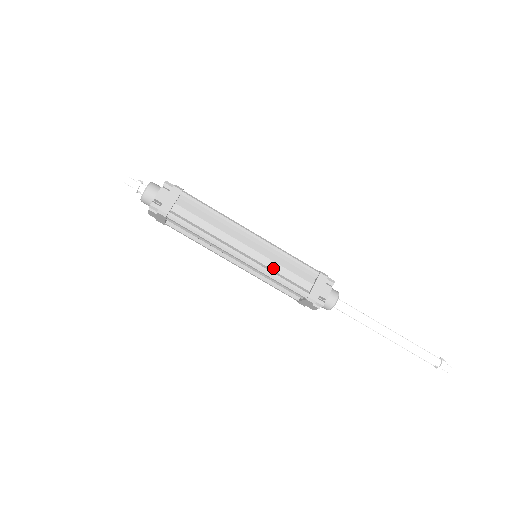
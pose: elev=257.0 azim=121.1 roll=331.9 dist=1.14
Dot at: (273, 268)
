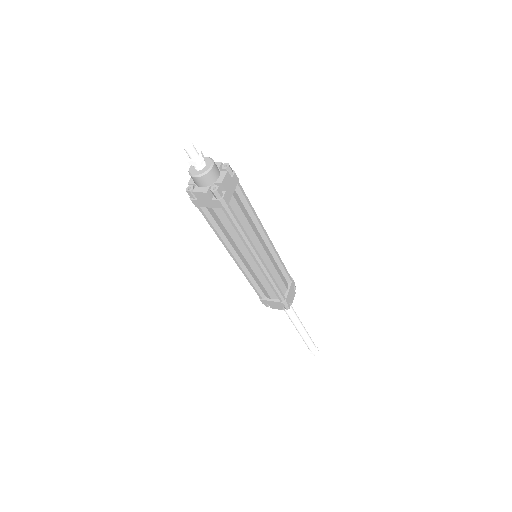
Dot at: (253, 276)
